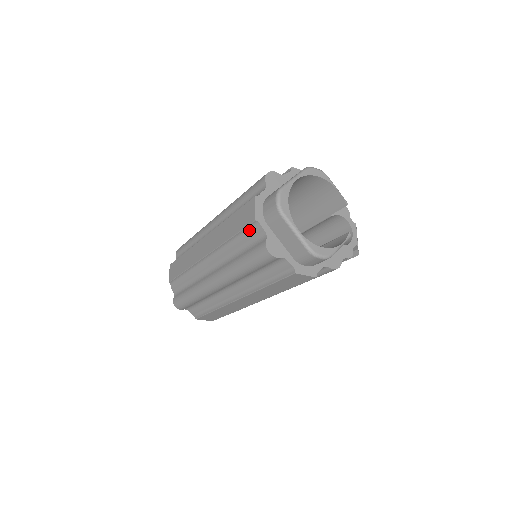
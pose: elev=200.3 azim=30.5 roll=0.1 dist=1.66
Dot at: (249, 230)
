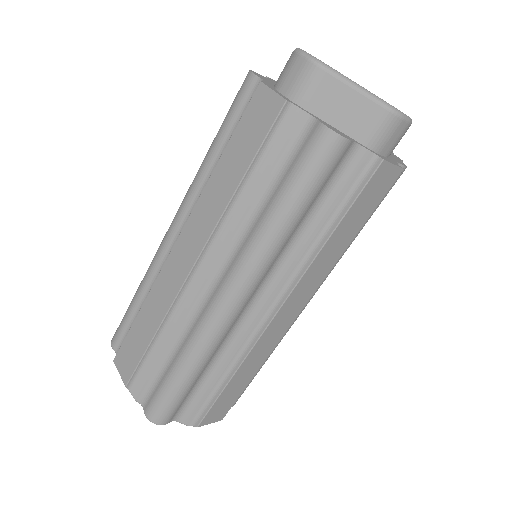
Dot at: (275, 136)
